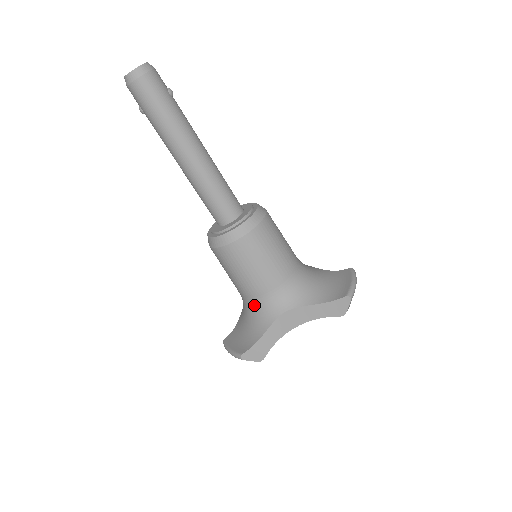
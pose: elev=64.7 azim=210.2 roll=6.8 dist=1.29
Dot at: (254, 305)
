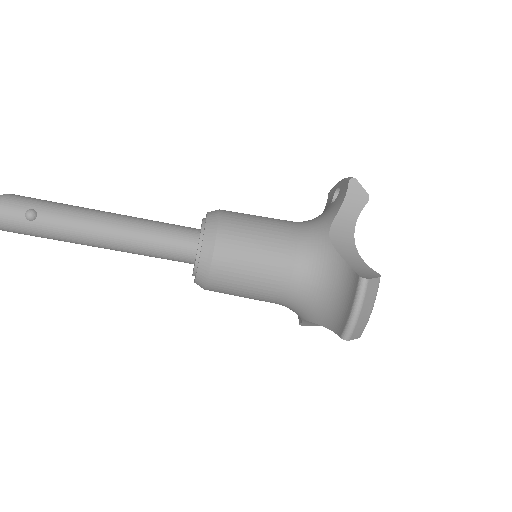
Dot at: occluded
